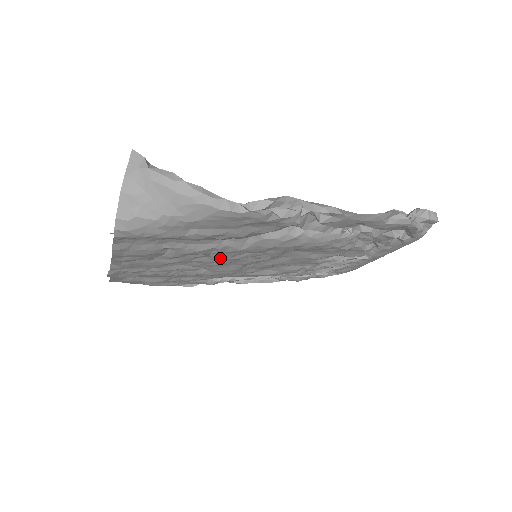
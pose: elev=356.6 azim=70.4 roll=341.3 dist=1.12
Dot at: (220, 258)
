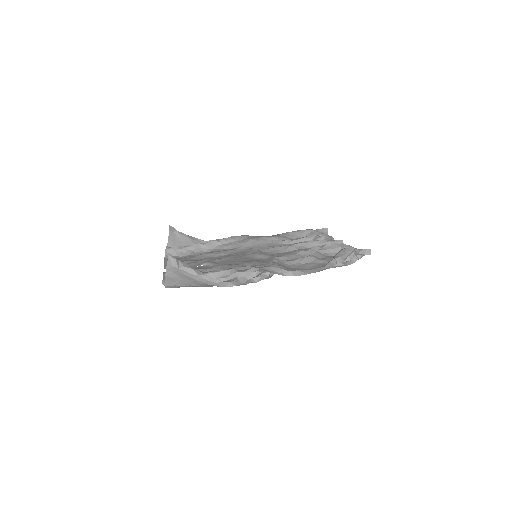
Dot at: occluded
